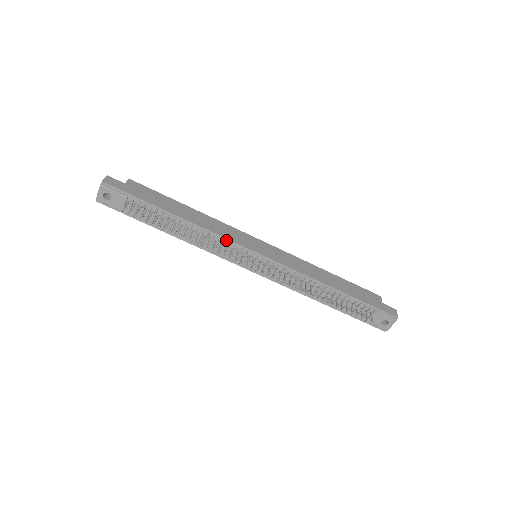
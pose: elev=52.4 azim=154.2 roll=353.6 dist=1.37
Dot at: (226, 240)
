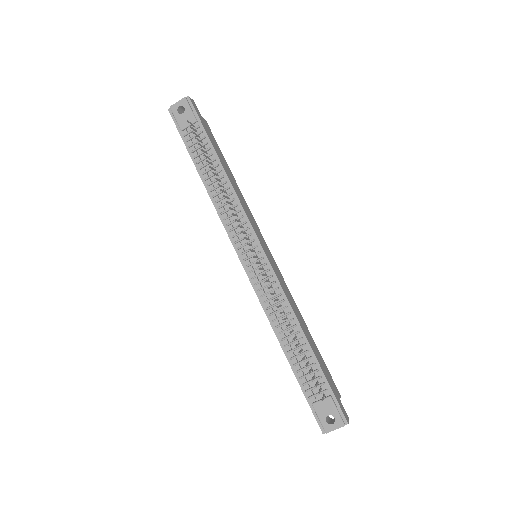
Dot at: (245, 215)
